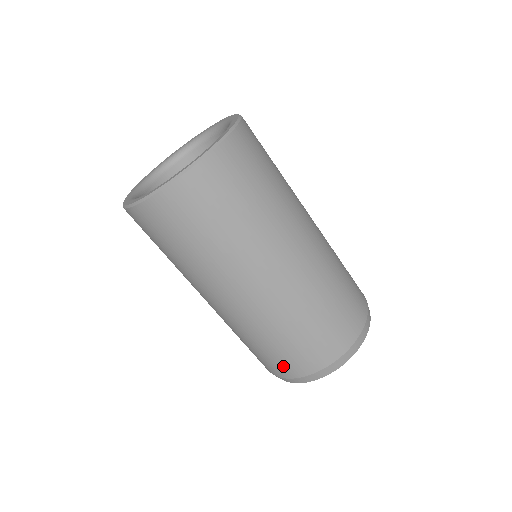
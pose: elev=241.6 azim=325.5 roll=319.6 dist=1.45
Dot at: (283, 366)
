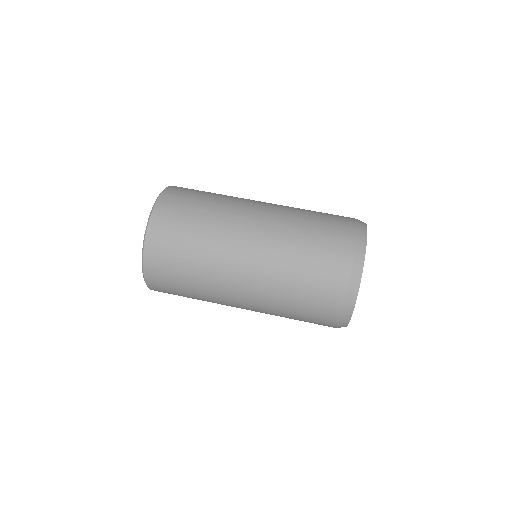
Dot at: (324, 309)
